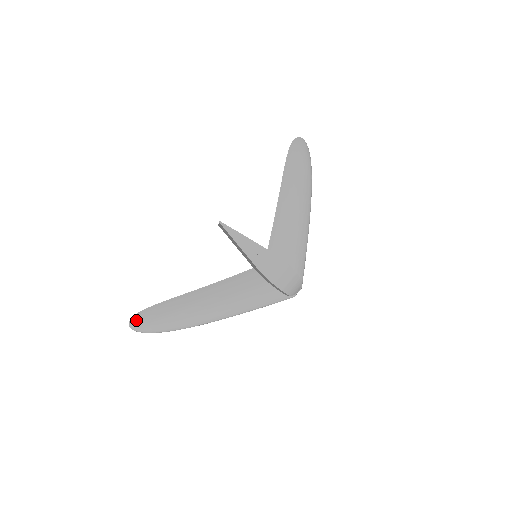
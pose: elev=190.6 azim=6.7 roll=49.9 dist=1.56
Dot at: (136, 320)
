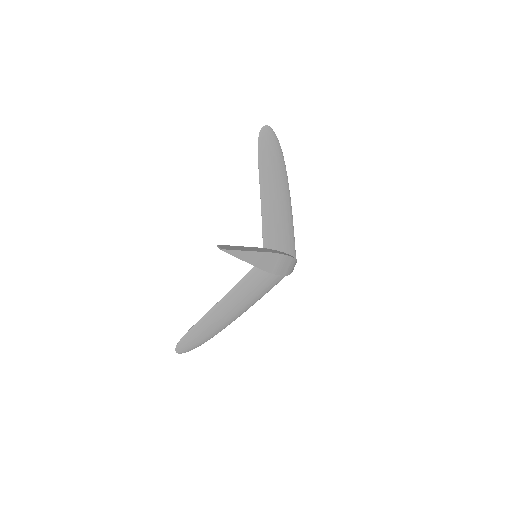
Dot at: (180, 347)
